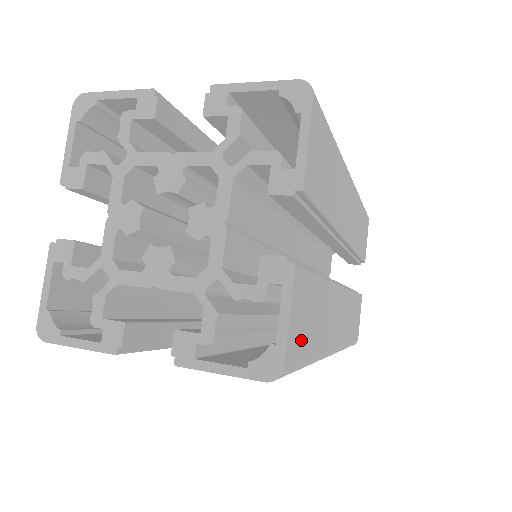
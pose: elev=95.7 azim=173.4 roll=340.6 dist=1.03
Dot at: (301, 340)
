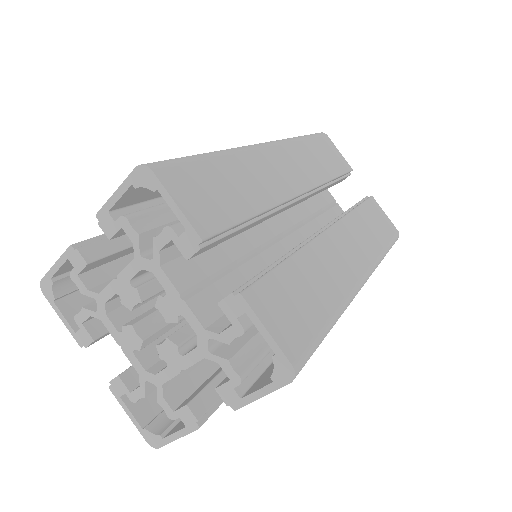
Dot at: occluded
